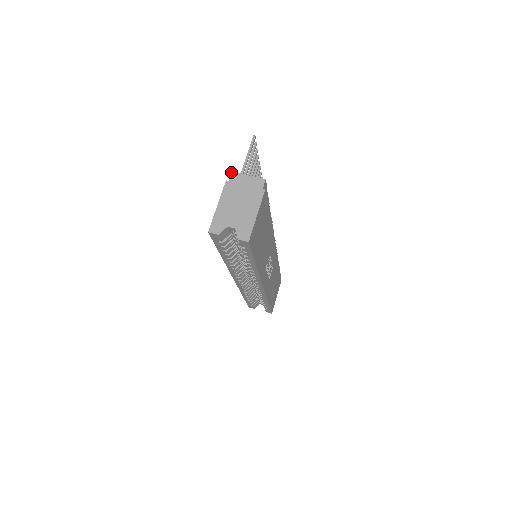
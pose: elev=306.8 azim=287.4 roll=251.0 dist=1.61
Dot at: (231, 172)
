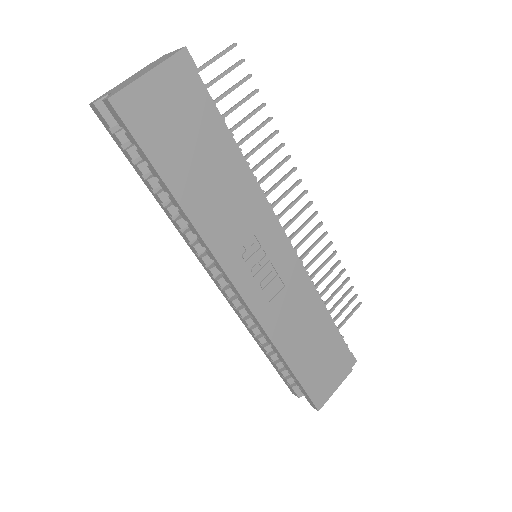
Dot at: (163, 55)
